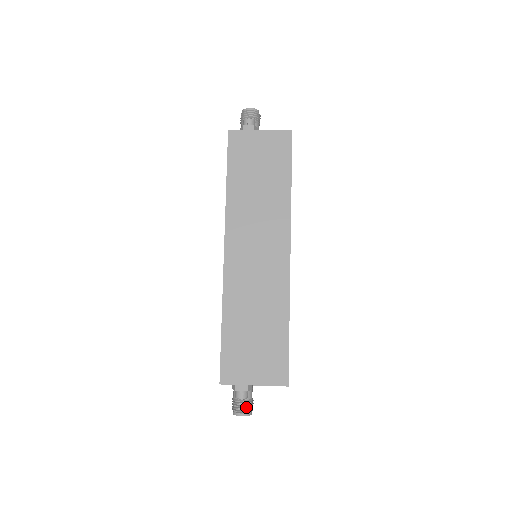
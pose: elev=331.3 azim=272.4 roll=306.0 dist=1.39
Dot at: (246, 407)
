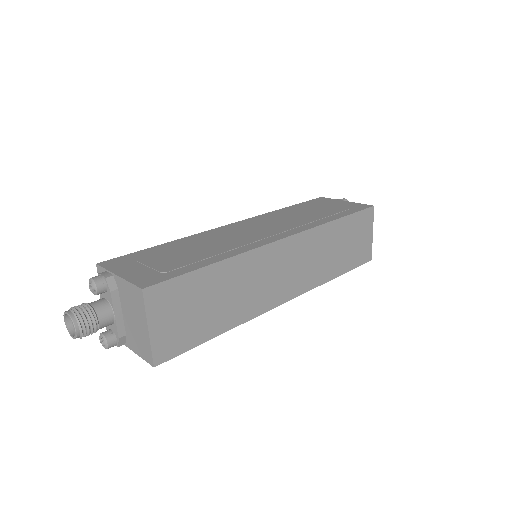
Dot at: (83, 310)
